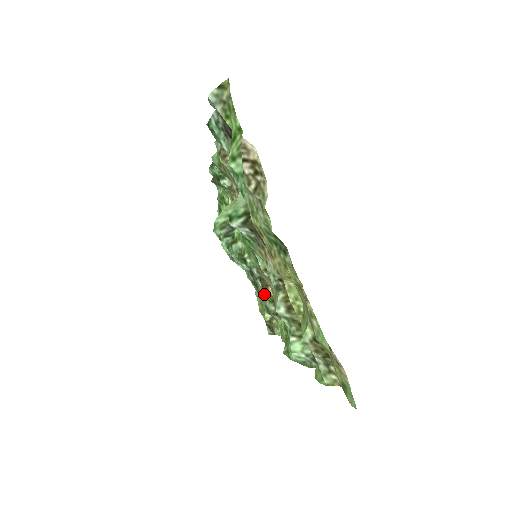
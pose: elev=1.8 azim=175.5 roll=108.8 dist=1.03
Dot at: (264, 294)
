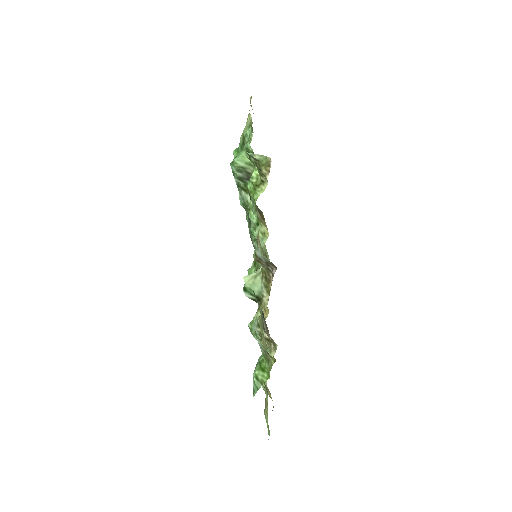
Dot at: occluded
